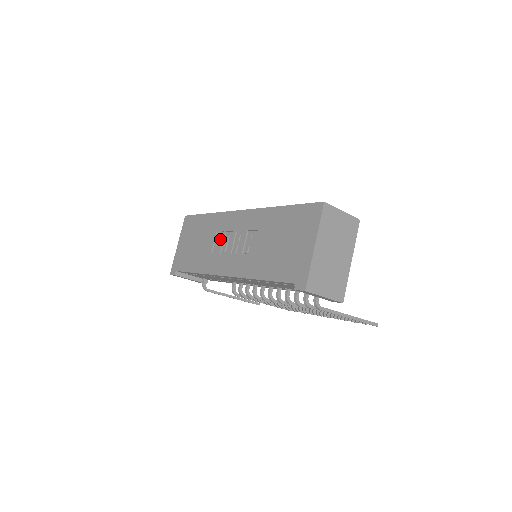
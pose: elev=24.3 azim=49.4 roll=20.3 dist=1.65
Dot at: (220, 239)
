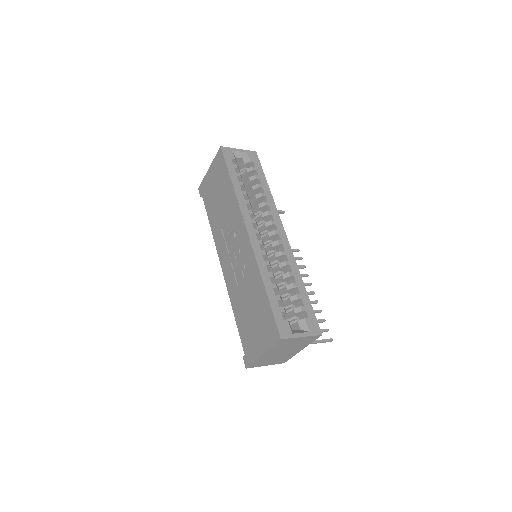
Dot at: (229, 229)
